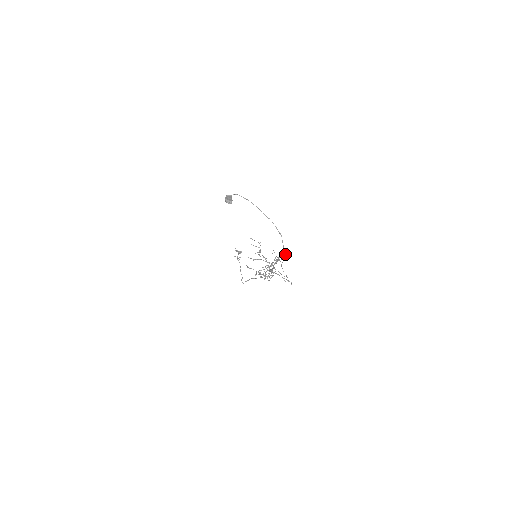
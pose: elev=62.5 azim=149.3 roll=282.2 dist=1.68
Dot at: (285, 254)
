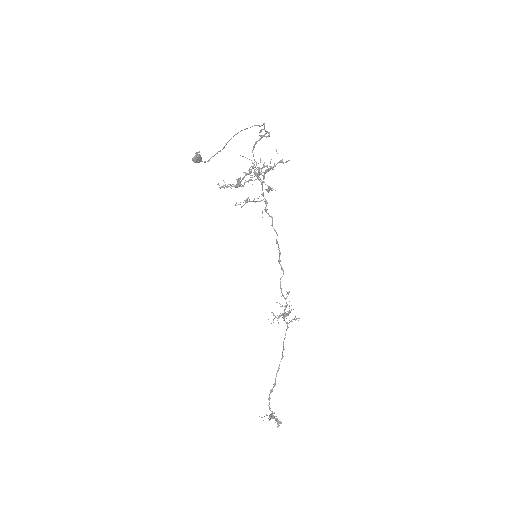
Dot at: (264, 128)
